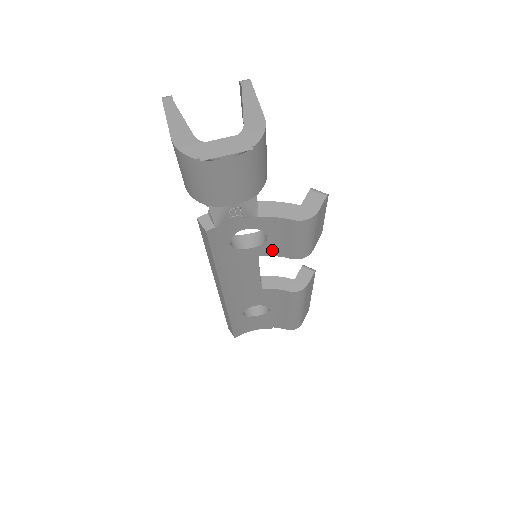
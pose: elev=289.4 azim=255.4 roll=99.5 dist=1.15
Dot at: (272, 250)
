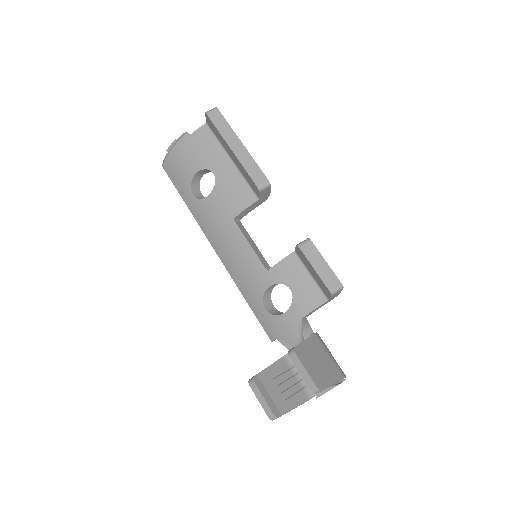
Dot at: occluded
